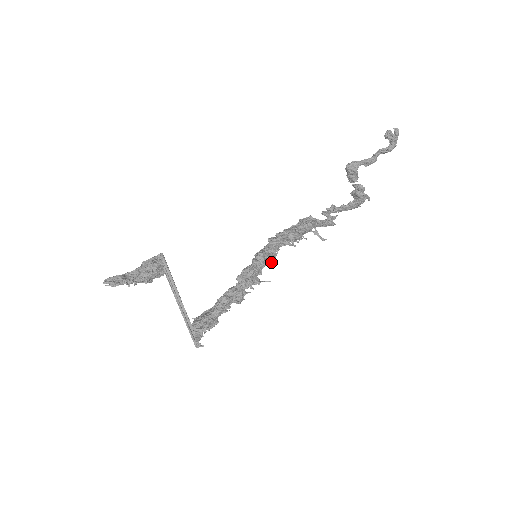
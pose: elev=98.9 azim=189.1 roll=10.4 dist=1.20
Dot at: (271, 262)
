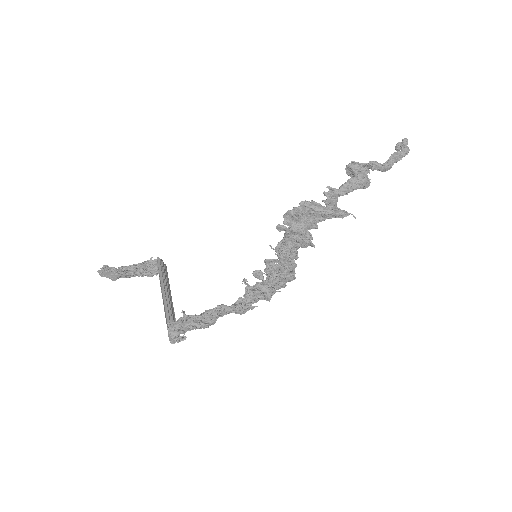
Dot at: (286, 278)
